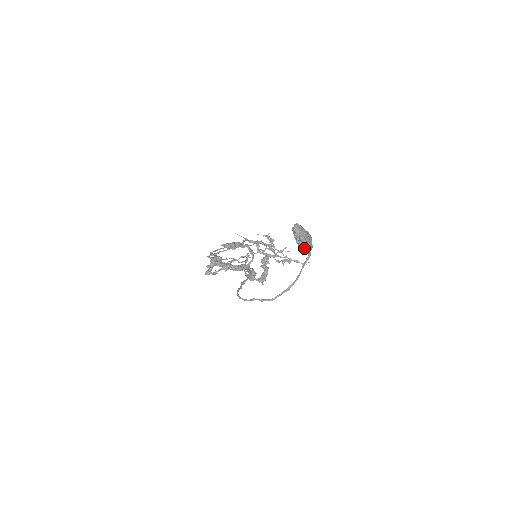
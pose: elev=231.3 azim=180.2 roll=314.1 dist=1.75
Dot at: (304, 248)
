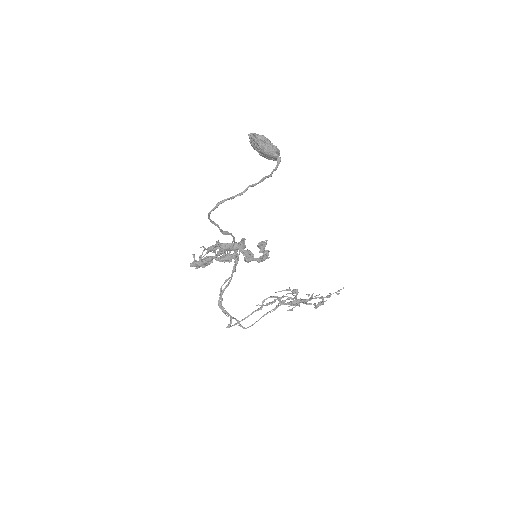
Dot at: (267, 147)
